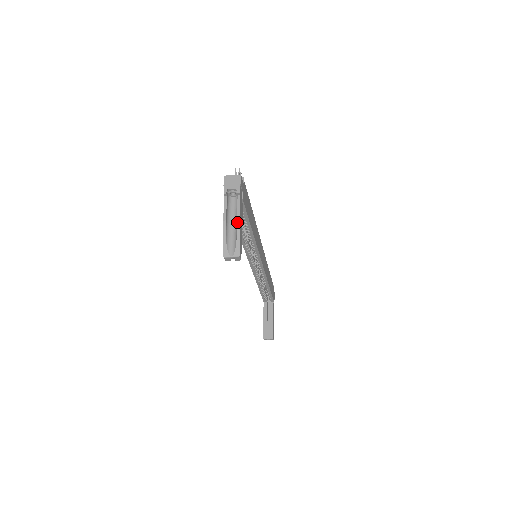
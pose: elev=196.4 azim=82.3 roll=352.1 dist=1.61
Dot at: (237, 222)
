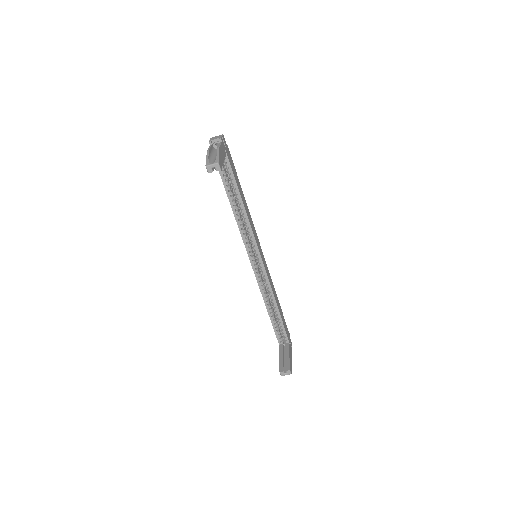
Dot at: (218, 148)
